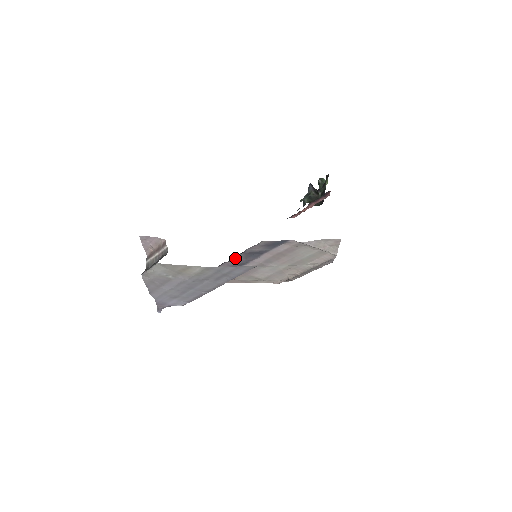
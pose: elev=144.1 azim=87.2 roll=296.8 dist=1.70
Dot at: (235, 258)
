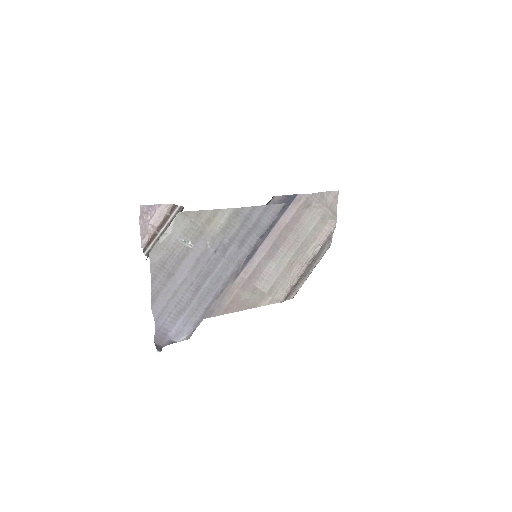
Dot at: occluded
